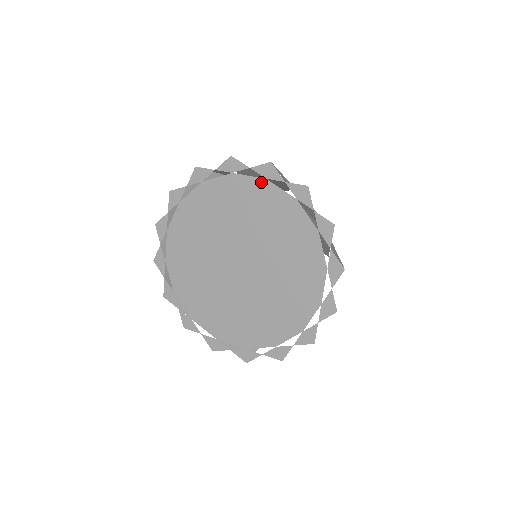
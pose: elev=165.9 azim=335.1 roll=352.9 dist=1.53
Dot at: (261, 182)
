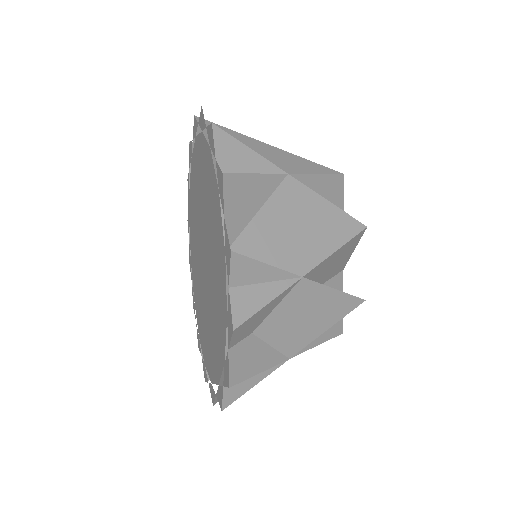
Dot at: (209, 152)
